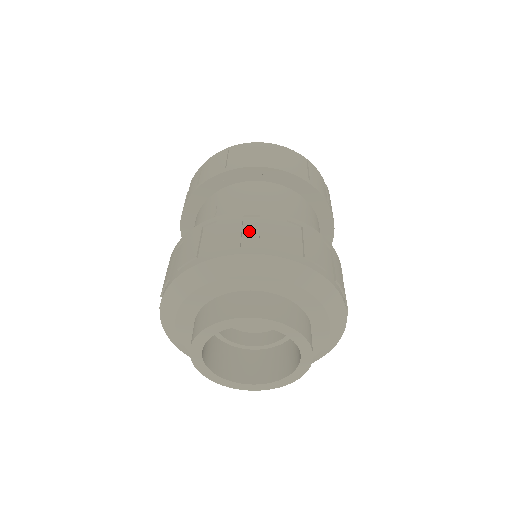
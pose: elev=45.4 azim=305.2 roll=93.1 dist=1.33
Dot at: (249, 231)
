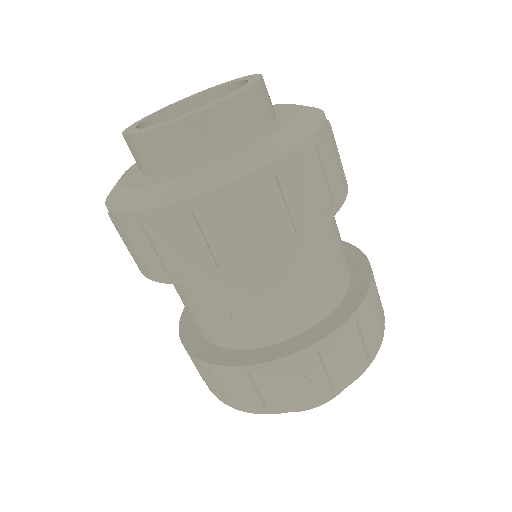
Dot at: (314, 375)
